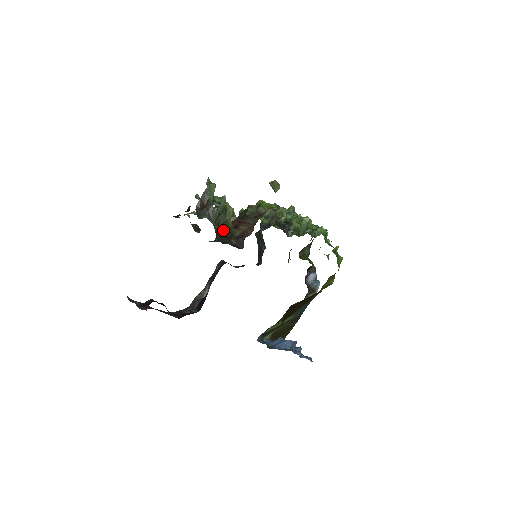
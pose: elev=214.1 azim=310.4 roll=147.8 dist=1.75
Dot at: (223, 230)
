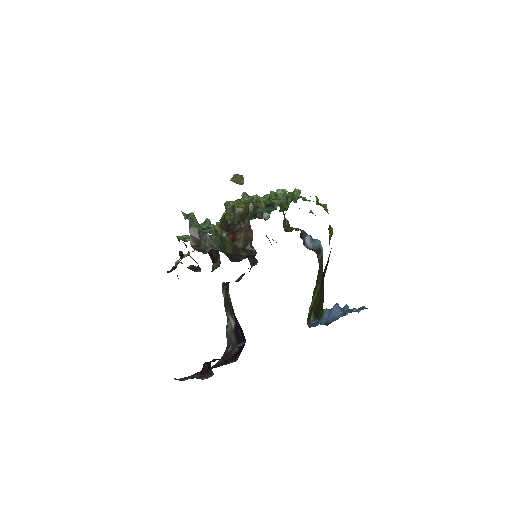
Dot at: (227, 251)
